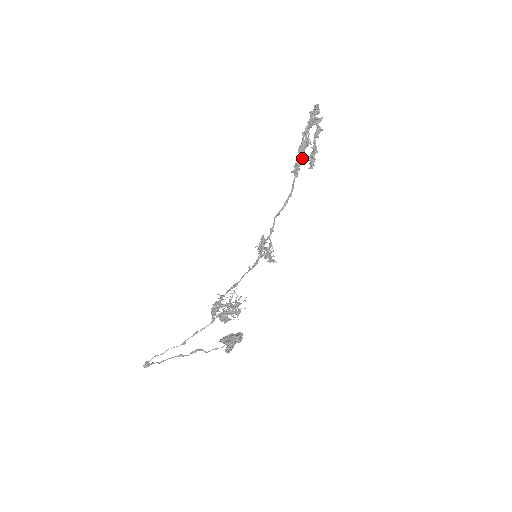
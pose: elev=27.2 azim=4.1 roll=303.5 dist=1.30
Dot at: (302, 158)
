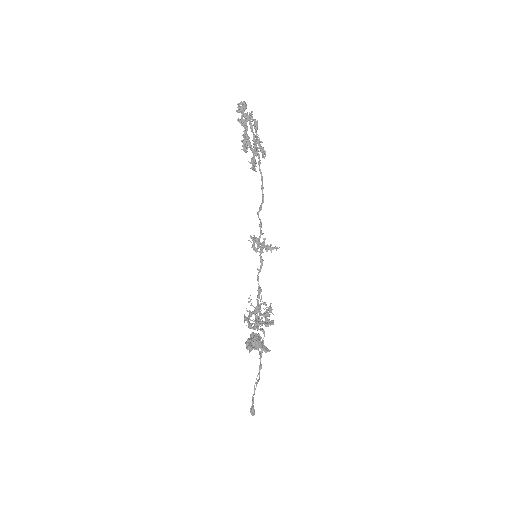
Dot at: (256, 152)
